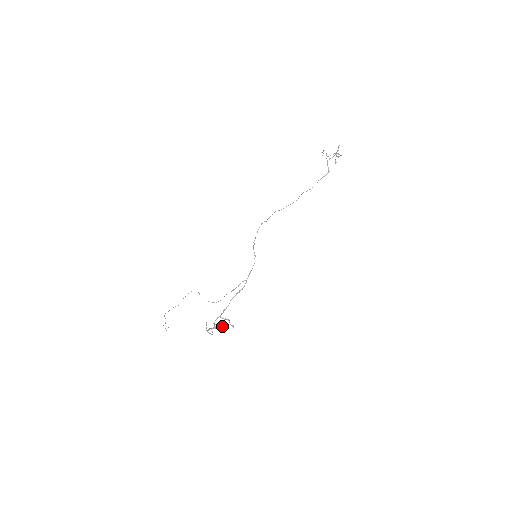
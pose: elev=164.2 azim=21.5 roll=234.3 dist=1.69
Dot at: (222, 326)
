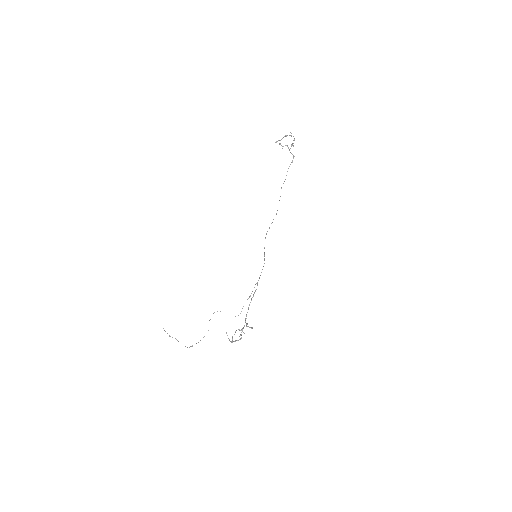
Dot at: occluded
